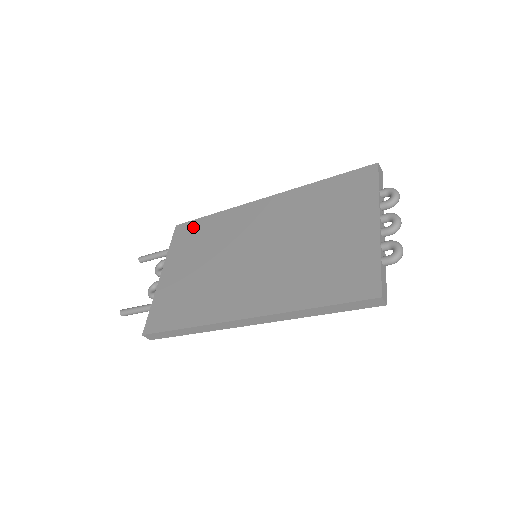
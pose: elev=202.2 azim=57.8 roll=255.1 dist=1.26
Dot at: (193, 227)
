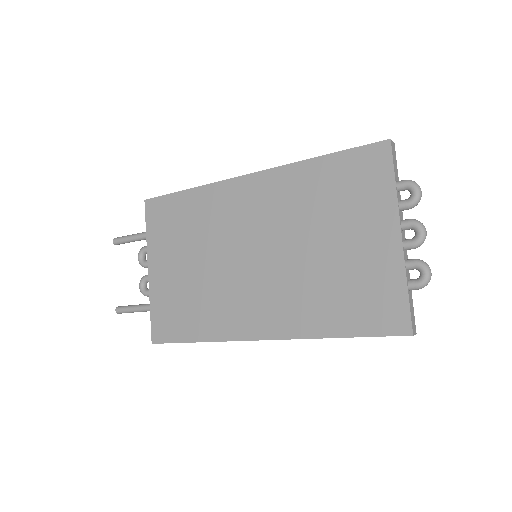
Dot at: (167, 206)
